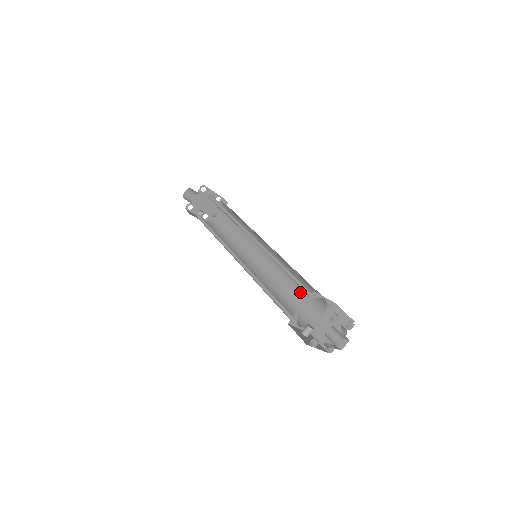
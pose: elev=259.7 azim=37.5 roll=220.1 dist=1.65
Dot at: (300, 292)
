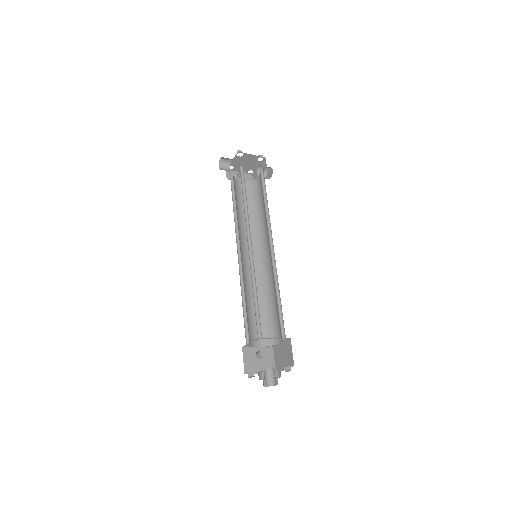
Dot at: (277, 309)
